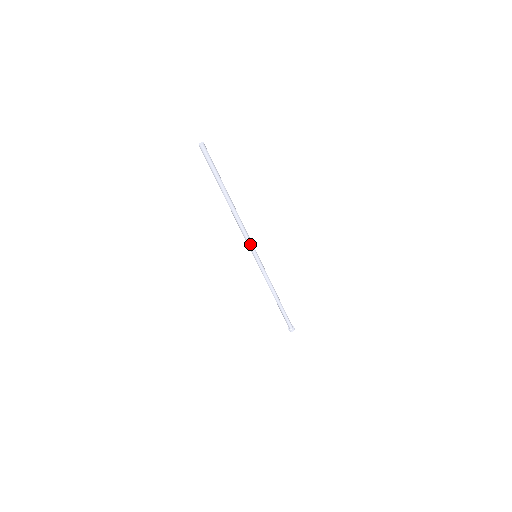
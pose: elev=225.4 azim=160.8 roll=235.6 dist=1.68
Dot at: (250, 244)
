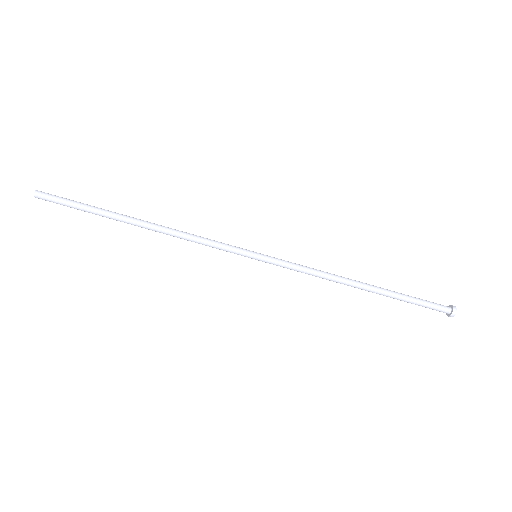
Dot at: (226, 246)
